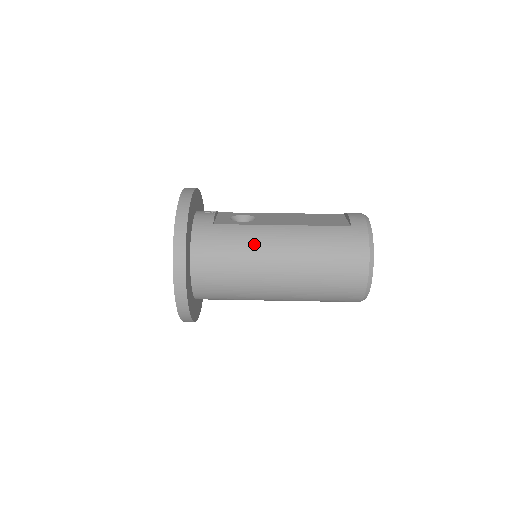
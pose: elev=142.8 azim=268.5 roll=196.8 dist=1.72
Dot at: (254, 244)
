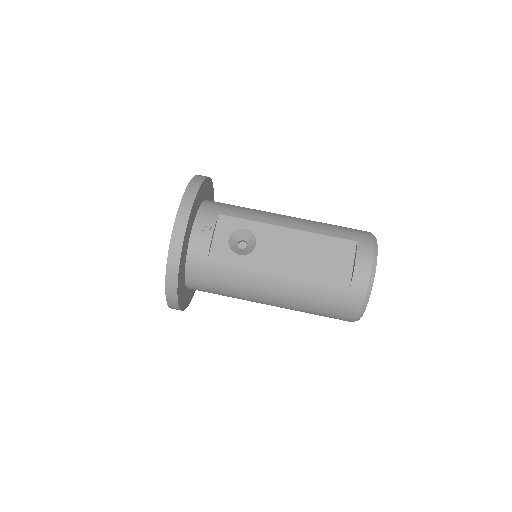
Dot at: (247, 287)
